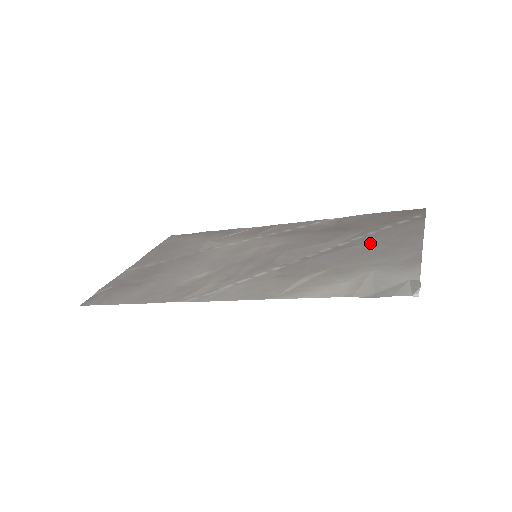
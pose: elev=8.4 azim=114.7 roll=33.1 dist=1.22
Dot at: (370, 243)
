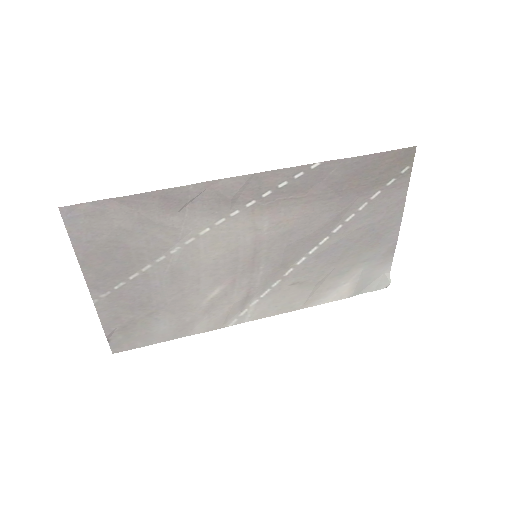
Dot at: (362, 230)
